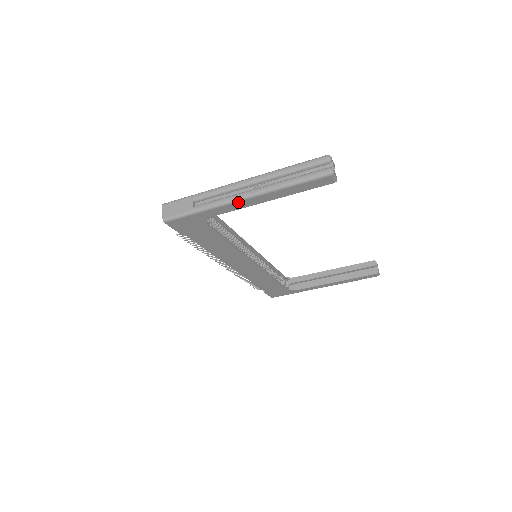
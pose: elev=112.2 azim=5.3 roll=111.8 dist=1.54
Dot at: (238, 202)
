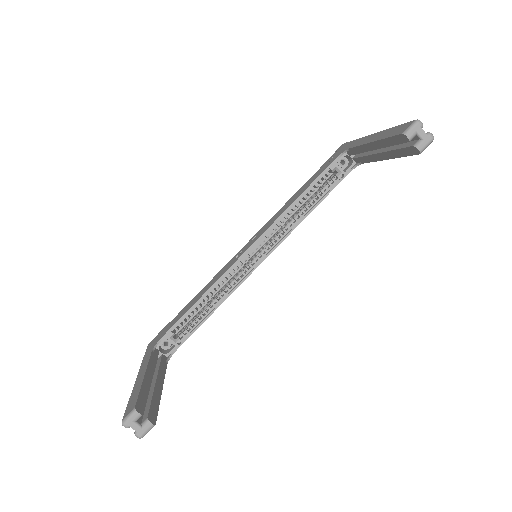
Dot at: occluded
